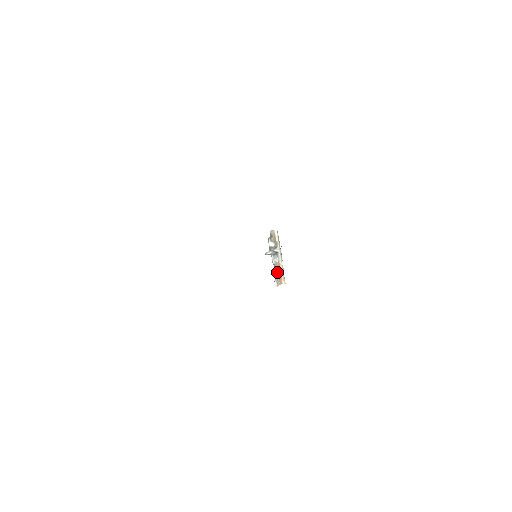
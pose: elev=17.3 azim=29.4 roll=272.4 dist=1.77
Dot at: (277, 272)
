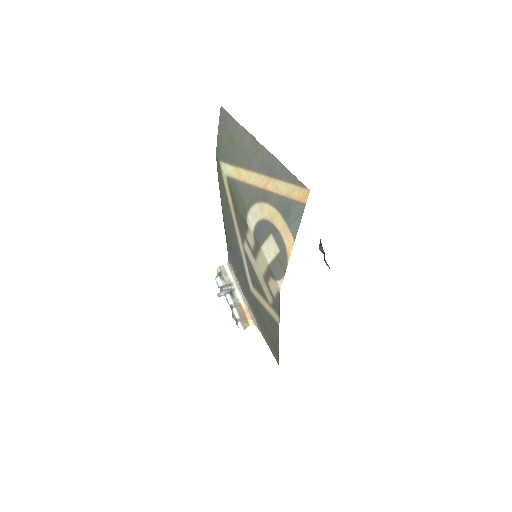
Dot at: (239, 312)
